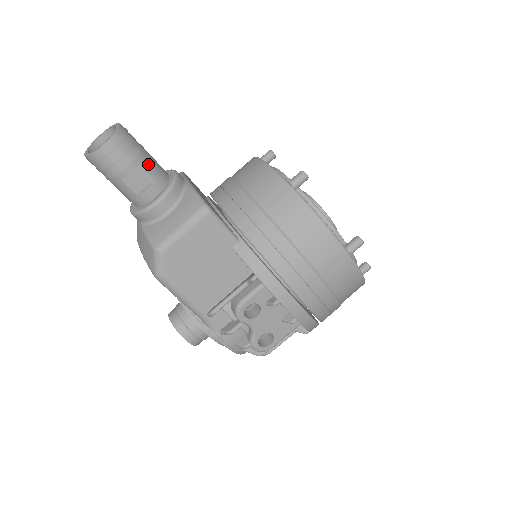
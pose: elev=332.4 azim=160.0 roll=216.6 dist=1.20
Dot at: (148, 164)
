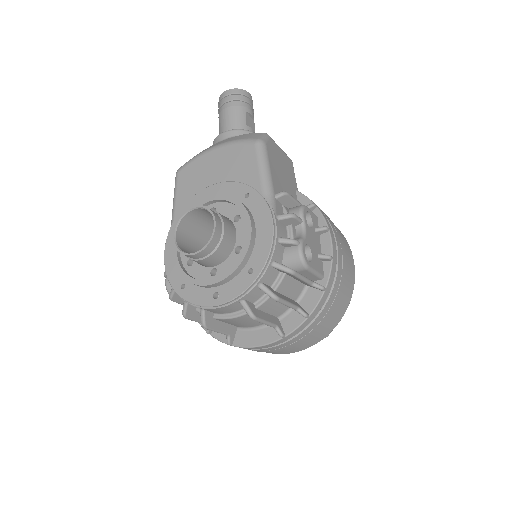
Dot at: occluded
